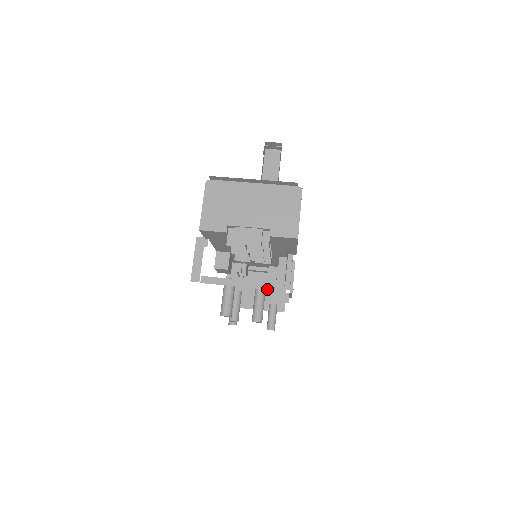
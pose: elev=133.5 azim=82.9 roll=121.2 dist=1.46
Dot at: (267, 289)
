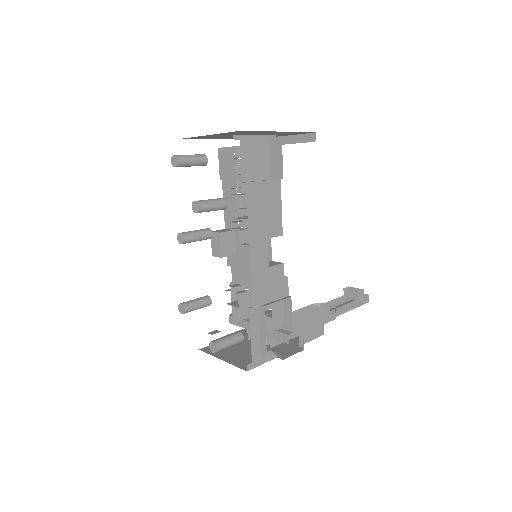
Dot at: occluded
